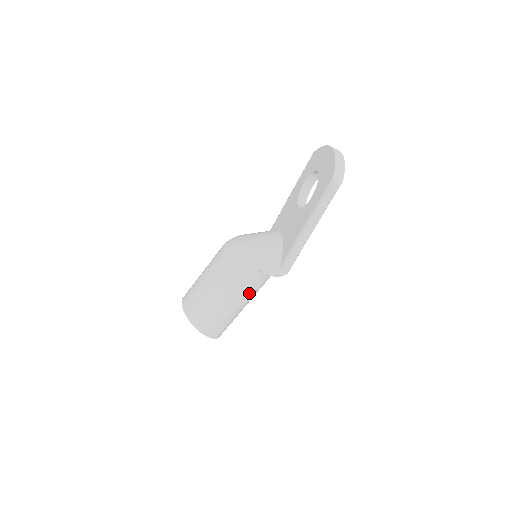
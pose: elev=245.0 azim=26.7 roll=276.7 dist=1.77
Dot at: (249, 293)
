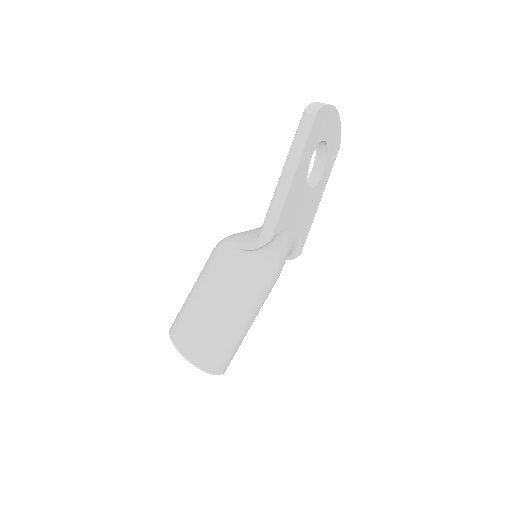
Dot at: (235, 291)
